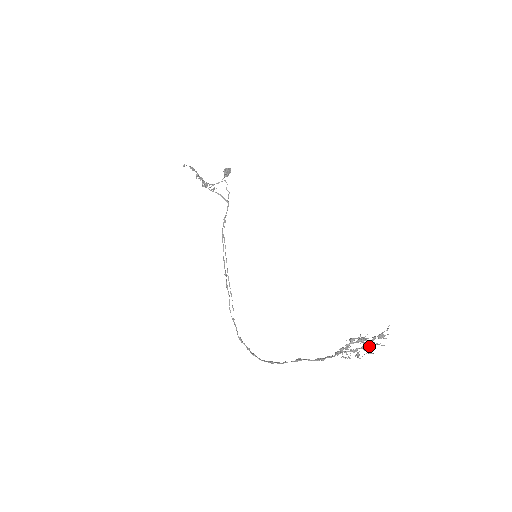
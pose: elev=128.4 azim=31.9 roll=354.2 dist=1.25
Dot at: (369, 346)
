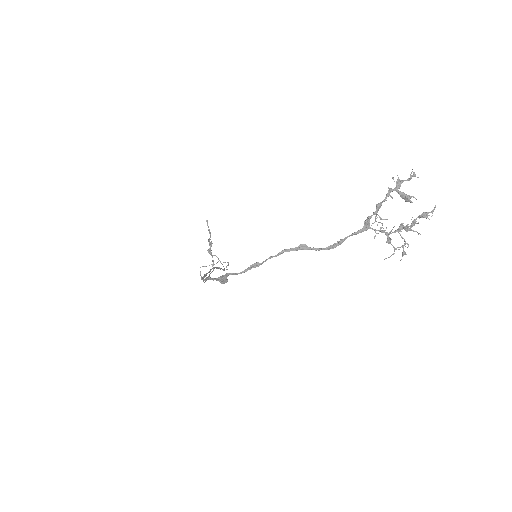
Dot at: (407, 227)
